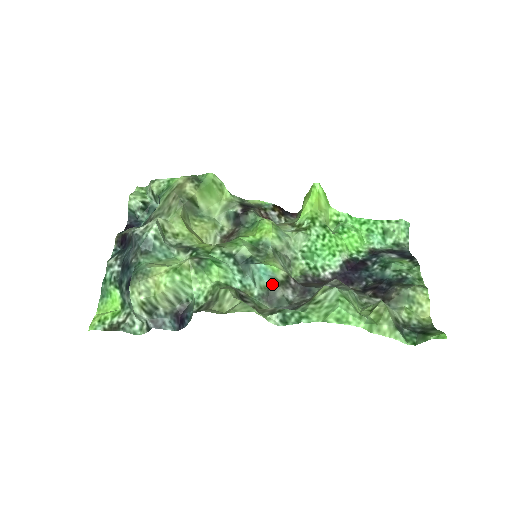
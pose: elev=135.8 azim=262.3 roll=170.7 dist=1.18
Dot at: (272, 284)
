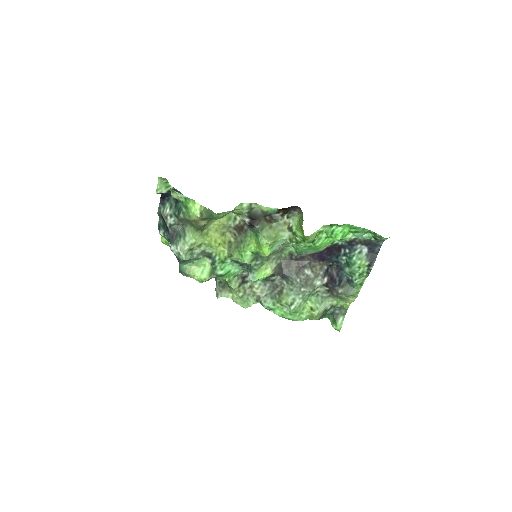
Dot at: occluded
